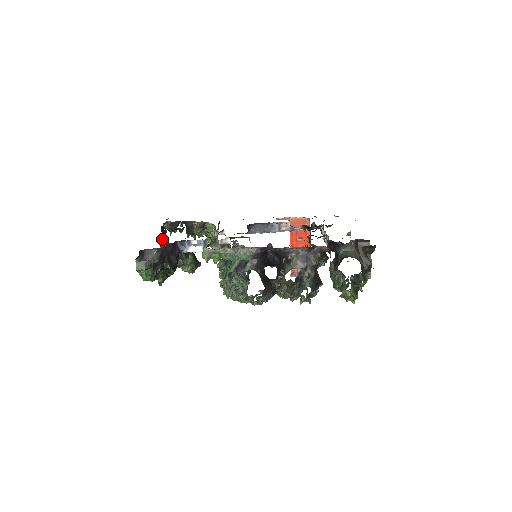
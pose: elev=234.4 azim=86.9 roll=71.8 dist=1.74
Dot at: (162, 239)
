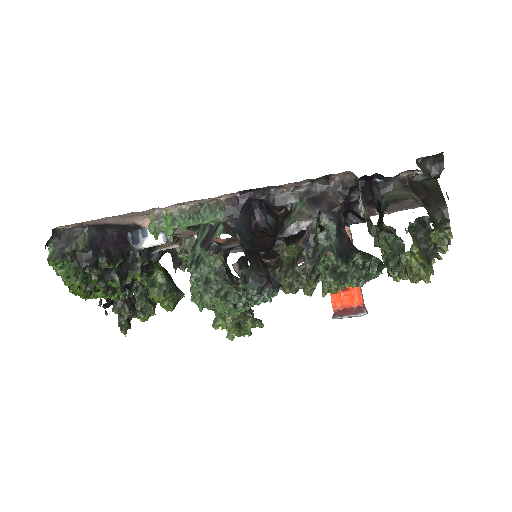
Dot at: occluded
